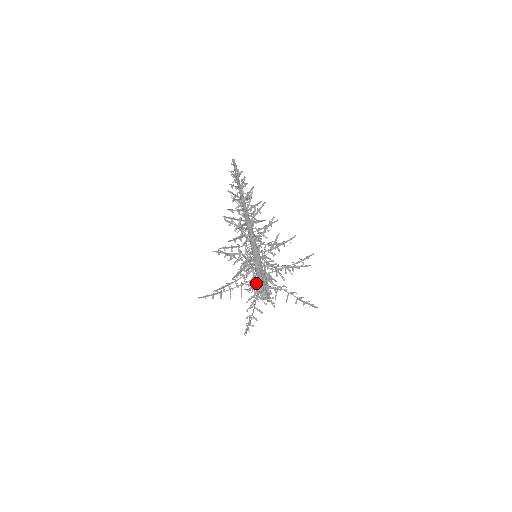
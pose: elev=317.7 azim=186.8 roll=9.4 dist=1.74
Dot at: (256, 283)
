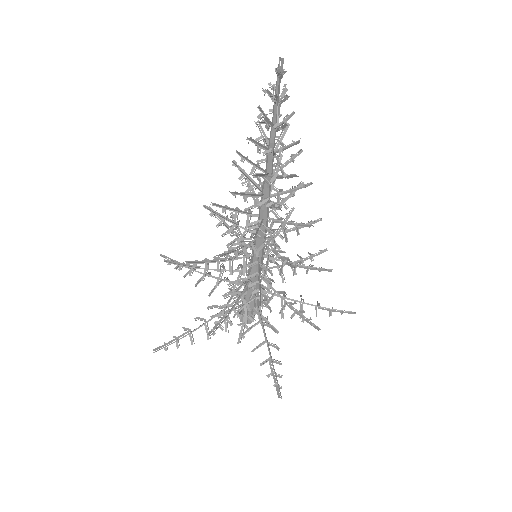
Dot at: occluded
